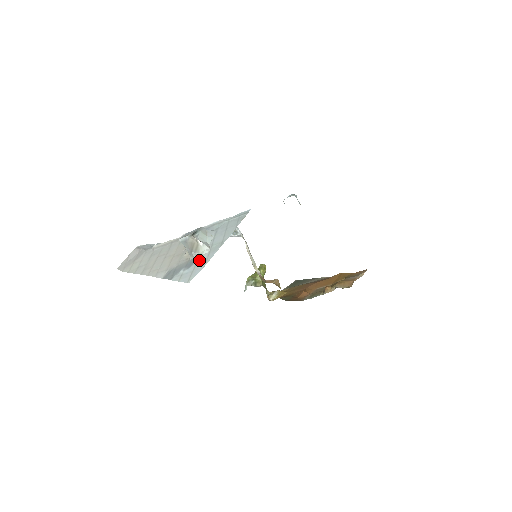
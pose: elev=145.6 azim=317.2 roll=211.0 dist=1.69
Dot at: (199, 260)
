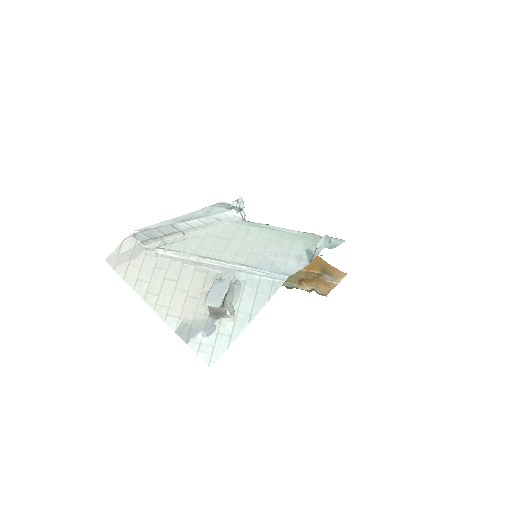
Dot at: (222, 330)
